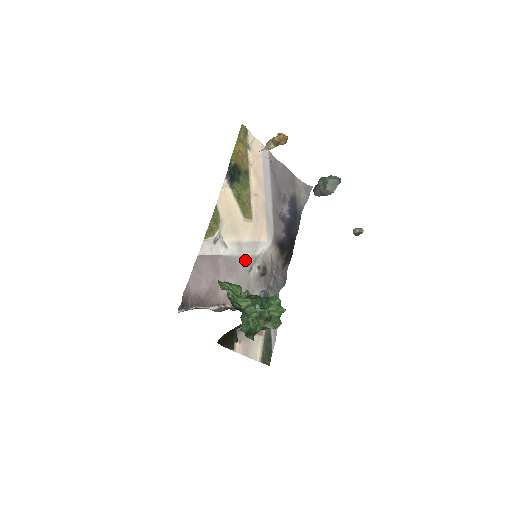
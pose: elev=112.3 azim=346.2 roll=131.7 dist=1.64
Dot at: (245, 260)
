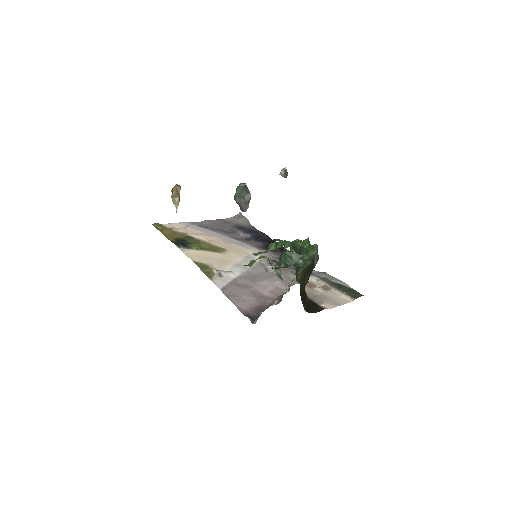
Dot at: (255, 269)
